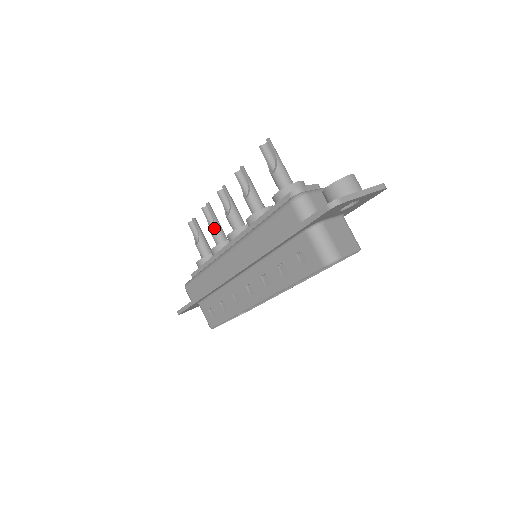
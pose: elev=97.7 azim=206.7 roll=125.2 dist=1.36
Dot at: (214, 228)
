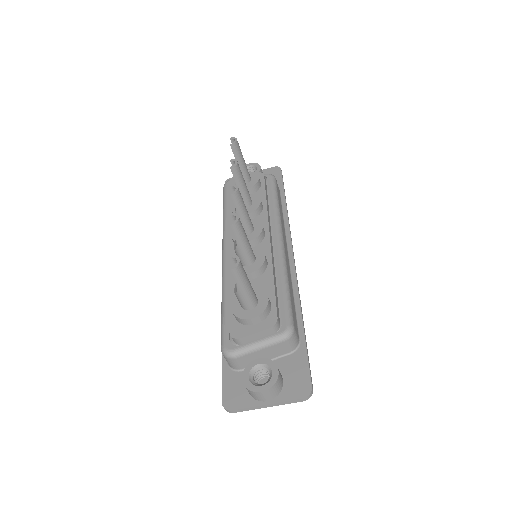
Dot at: occluded
